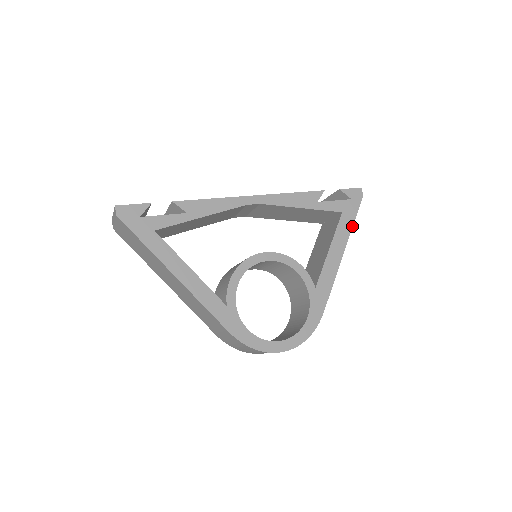
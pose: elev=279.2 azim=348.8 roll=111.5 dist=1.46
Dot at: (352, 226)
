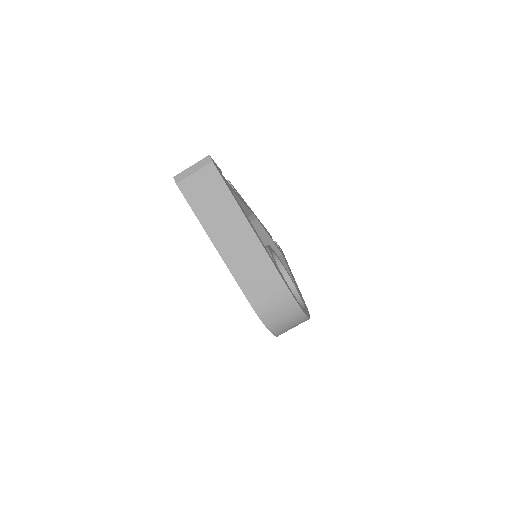
Dot at: occluded
